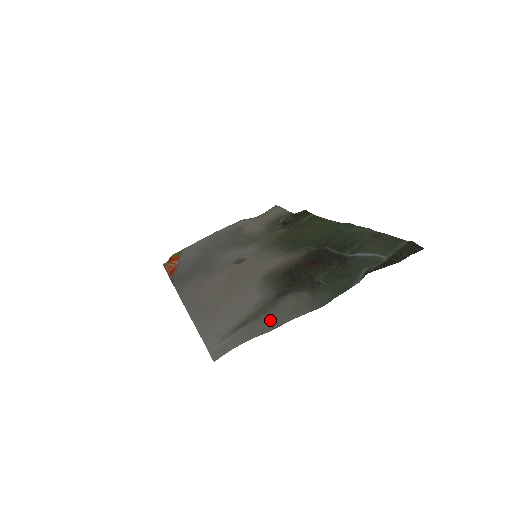
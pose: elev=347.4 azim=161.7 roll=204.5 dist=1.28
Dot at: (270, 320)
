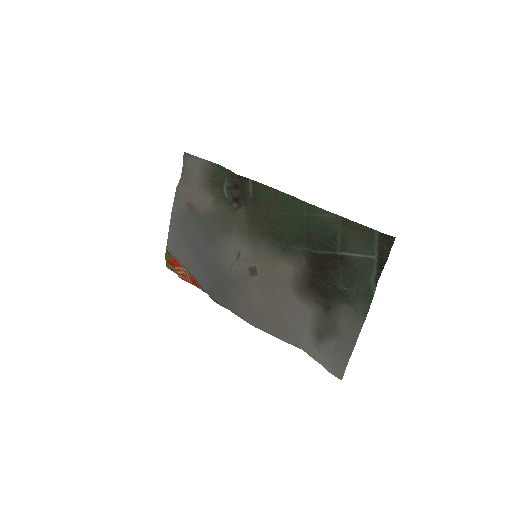
Dot at: (345, 340)
